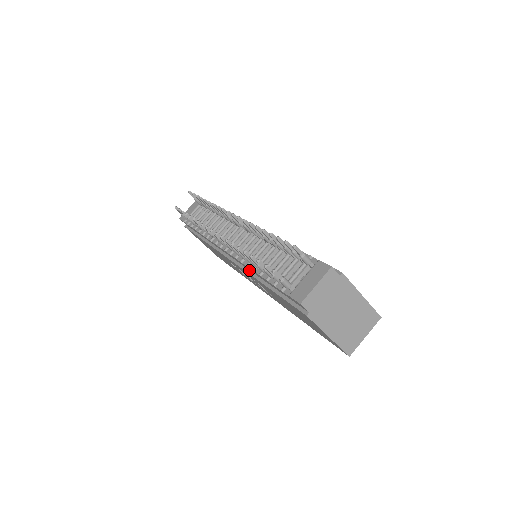
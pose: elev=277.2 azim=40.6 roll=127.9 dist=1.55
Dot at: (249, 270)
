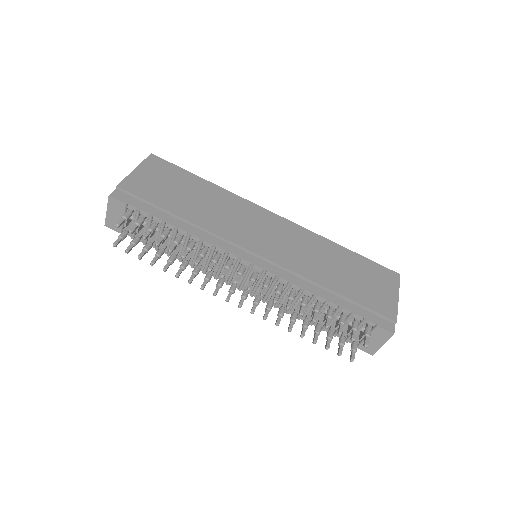
Dot at: occluded
